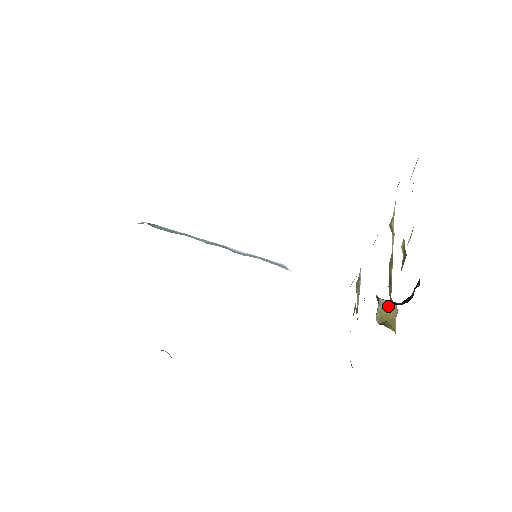
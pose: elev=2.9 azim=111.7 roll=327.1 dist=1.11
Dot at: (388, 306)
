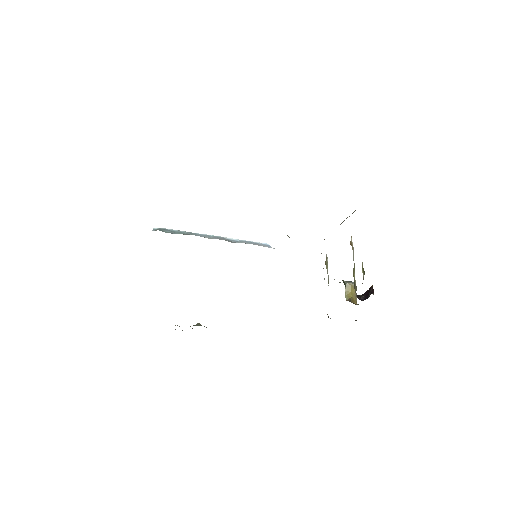
Dot at: (351, 287)
